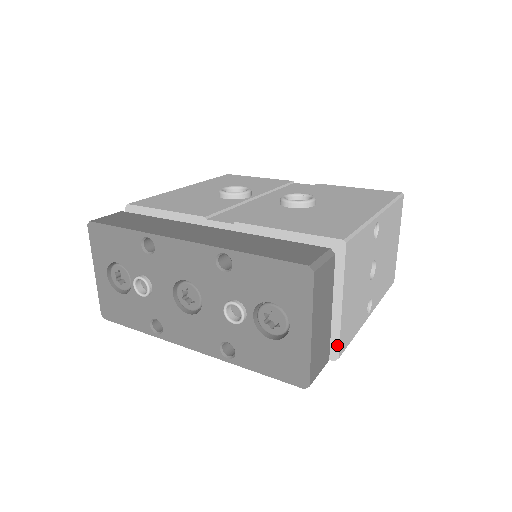
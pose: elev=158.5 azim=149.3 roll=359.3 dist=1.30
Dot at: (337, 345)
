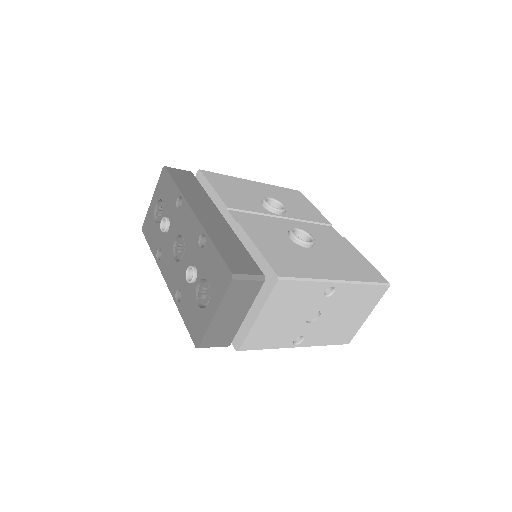
Dot at: (242, 341)
